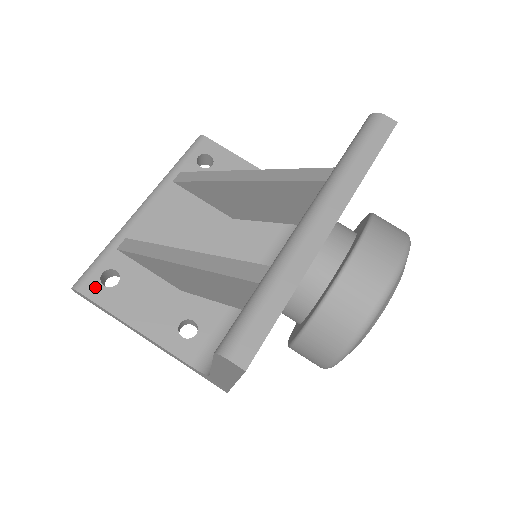
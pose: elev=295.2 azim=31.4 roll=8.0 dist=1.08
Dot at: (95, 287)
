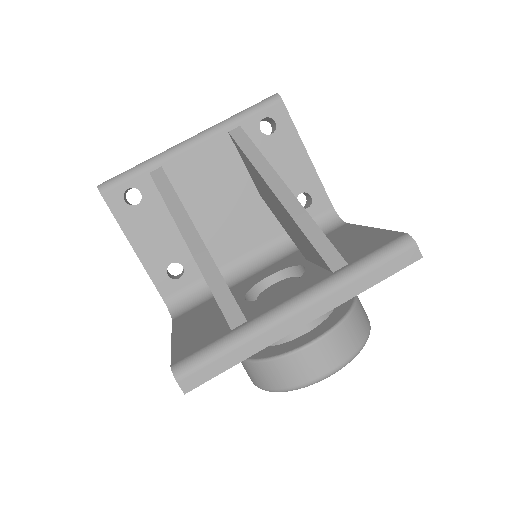
Dot at: (117, 198)
